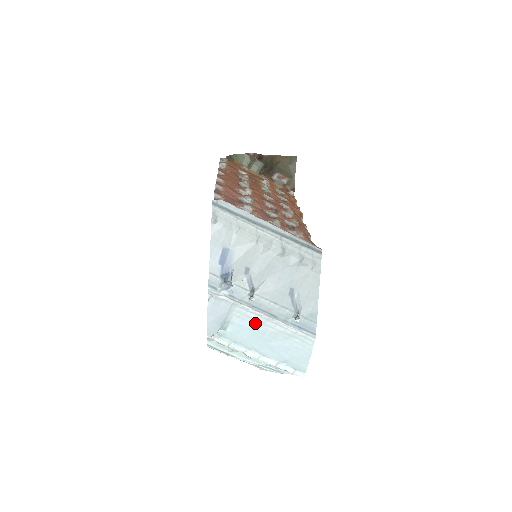
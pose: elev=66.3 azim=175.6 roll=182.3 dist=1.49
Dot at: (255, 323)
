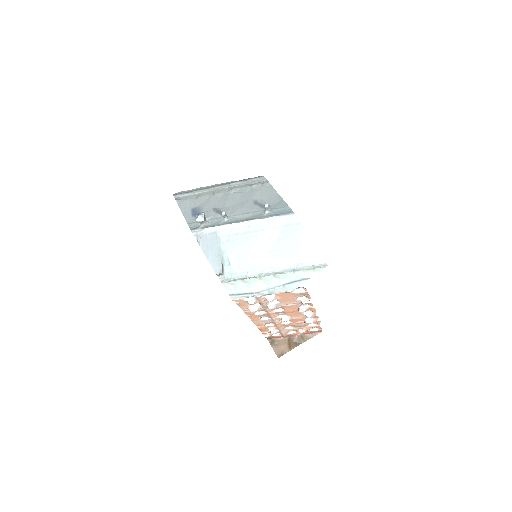
Dot at: (243, 237)
